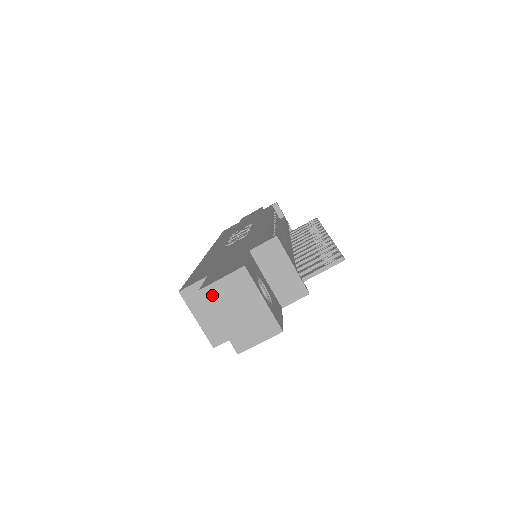
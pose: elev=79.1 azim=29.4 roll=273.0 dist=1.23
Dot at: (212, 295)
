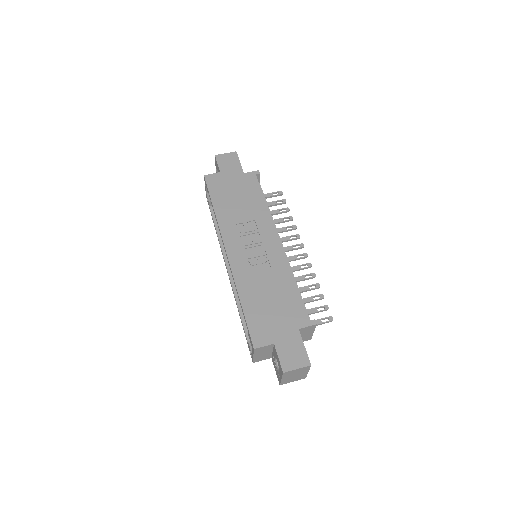
Dot at: (288, 373)
